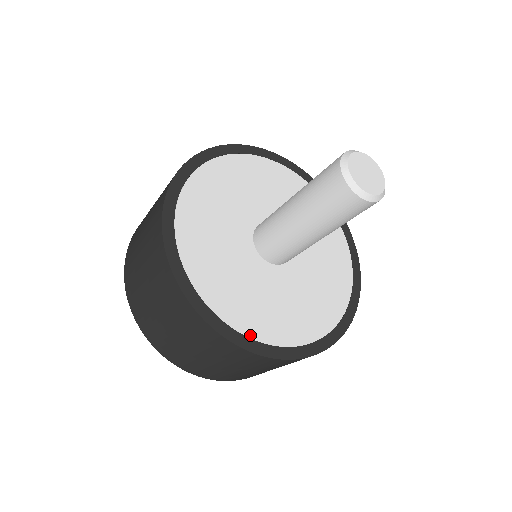
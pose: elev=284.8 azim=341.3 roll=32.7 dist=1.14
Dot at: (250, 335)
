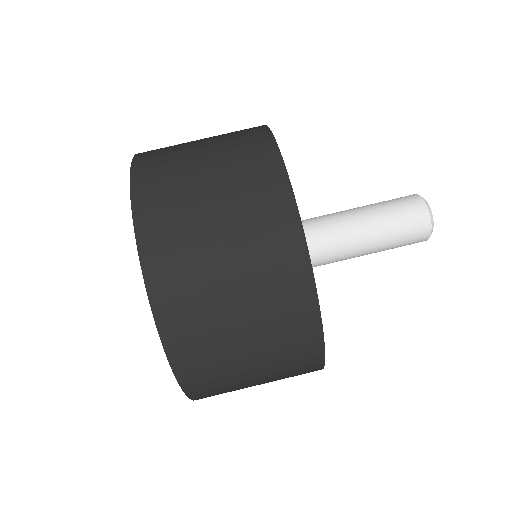
Dot at: occluded
